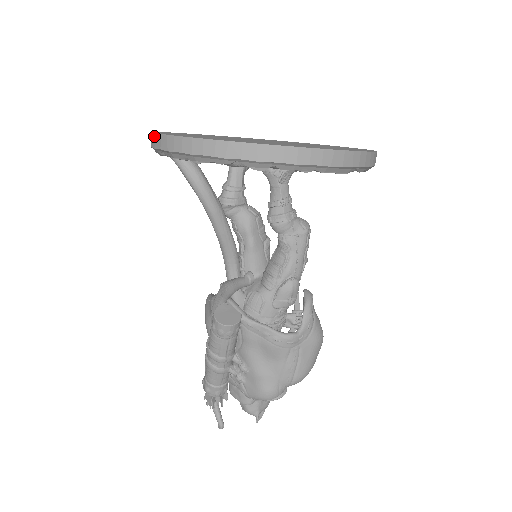
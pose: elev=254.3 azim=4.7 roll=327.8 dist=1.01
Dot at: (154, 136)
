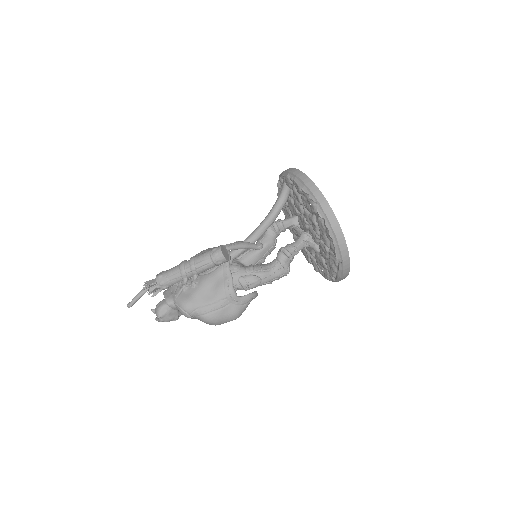
Dot at: (293, 169)
